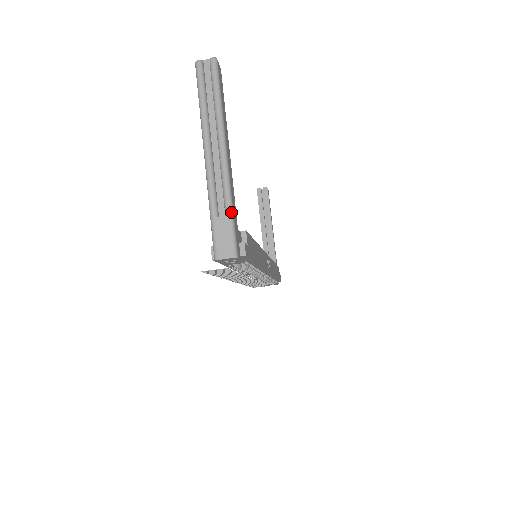
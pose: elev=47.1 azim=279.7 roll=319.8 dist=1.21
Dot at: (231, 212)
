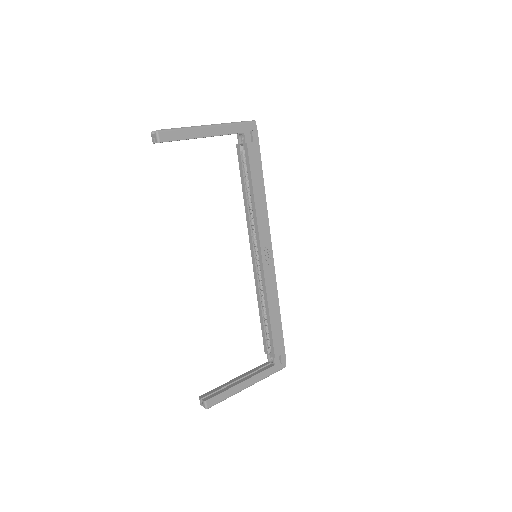
Dot at: occluded
